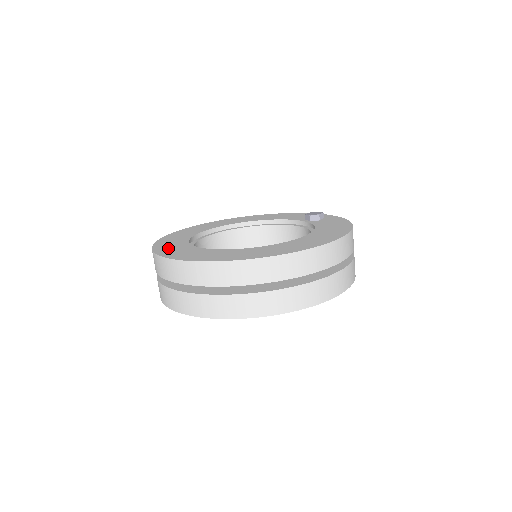
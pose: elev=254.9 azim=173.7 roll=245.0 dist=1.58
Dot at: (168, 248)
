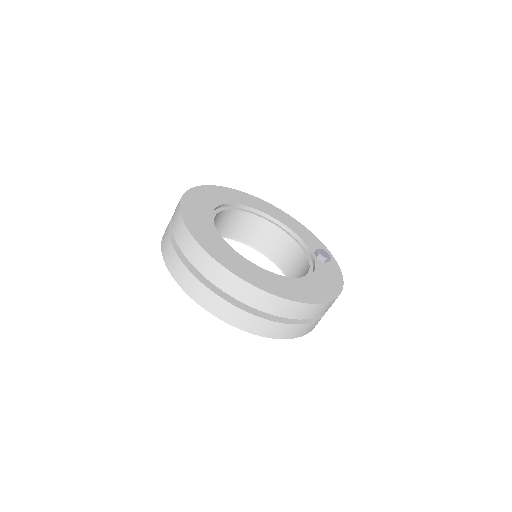
Dot at: (193, 209)
